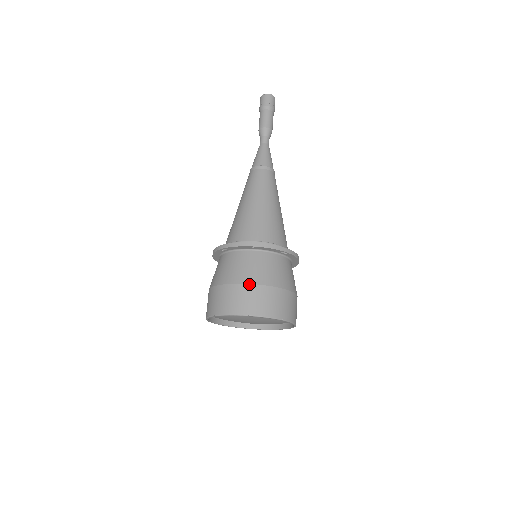
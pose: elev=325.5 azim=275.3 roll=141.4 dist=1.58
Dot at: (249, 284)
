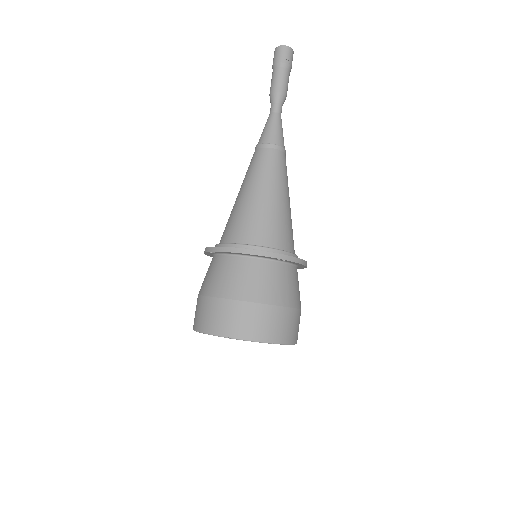
Dot at: (234, 300)
